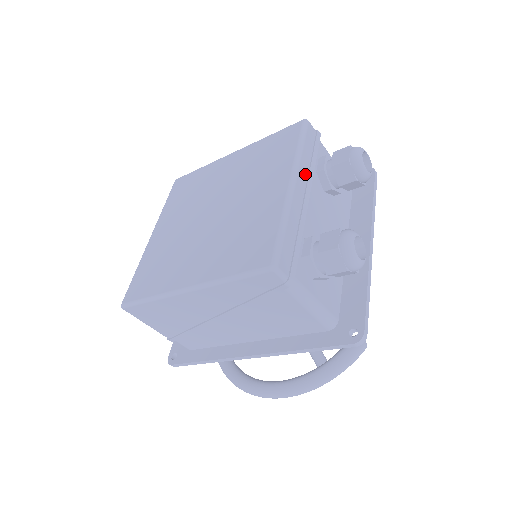
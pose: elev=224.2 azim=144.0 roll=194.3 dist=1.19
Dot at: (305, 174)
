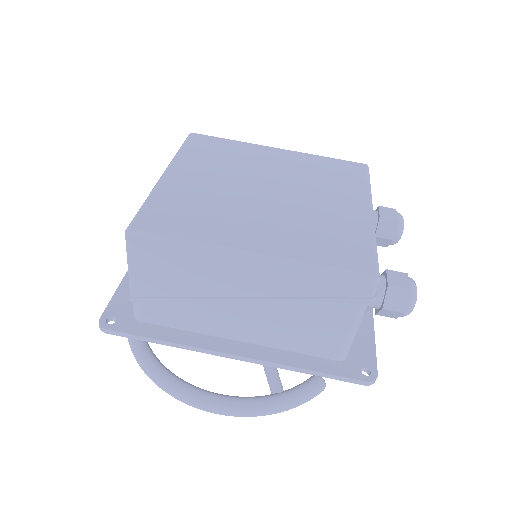
Dot at: occluded
